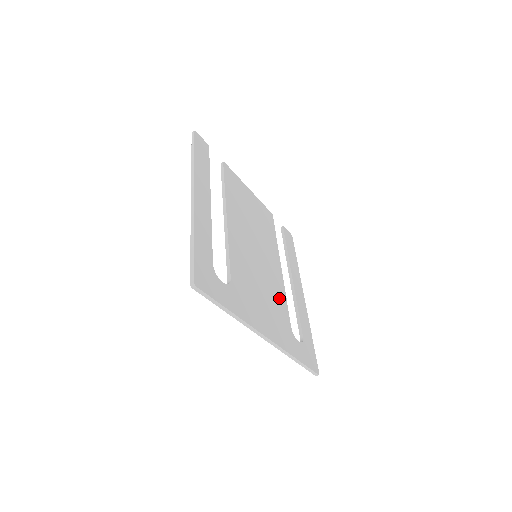
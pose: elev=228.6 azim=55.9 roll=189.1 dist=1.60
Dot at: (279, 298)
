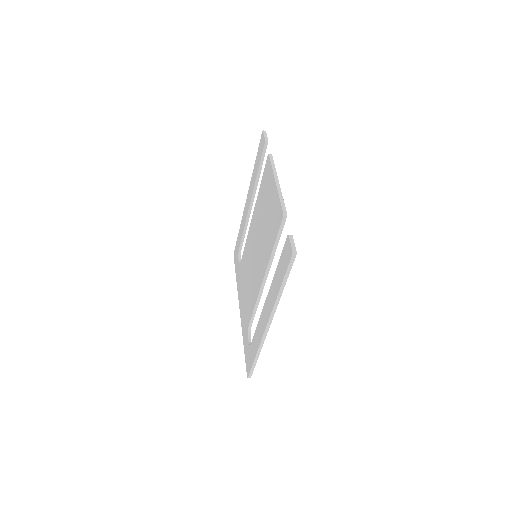
Dot at: occluded
